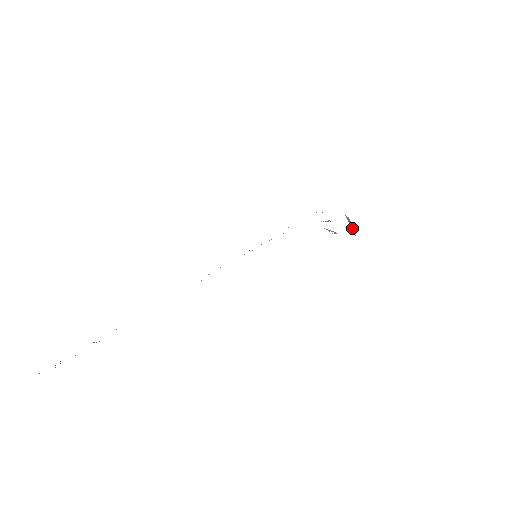
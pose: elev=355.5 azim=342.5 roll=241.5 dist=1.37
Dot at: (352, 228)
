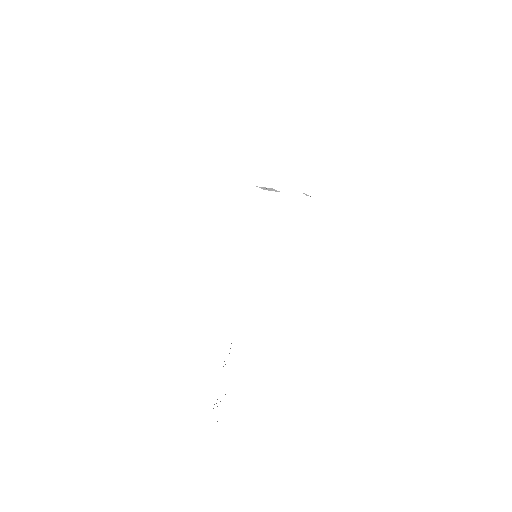
Dot at: (307, 195)
